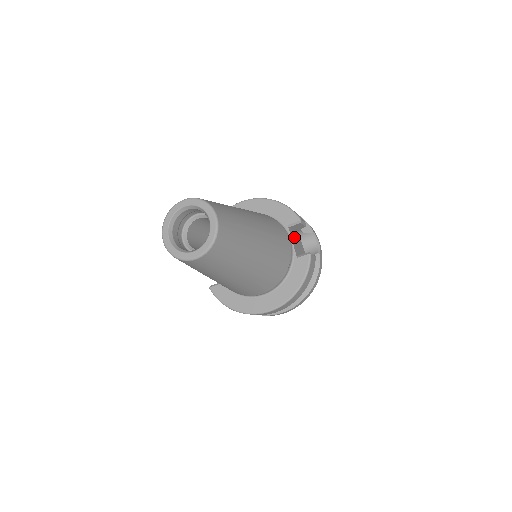
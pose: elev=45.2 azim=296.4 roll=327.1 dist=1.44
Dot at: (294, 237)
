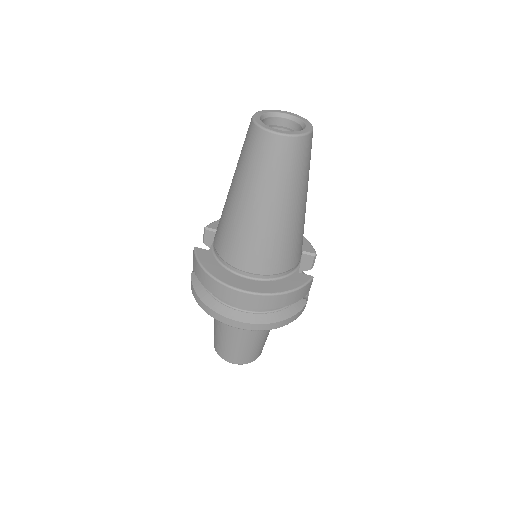
Dot at: occluded
